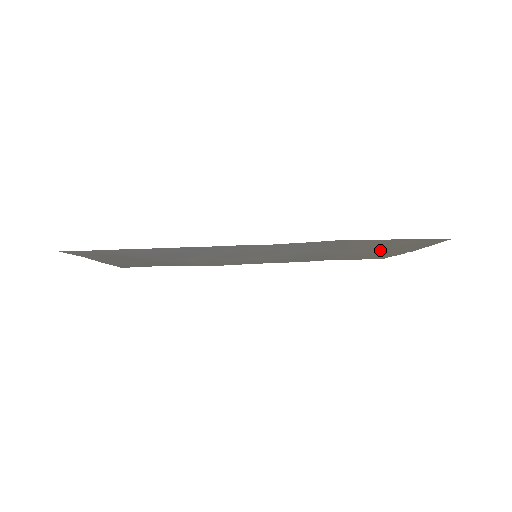
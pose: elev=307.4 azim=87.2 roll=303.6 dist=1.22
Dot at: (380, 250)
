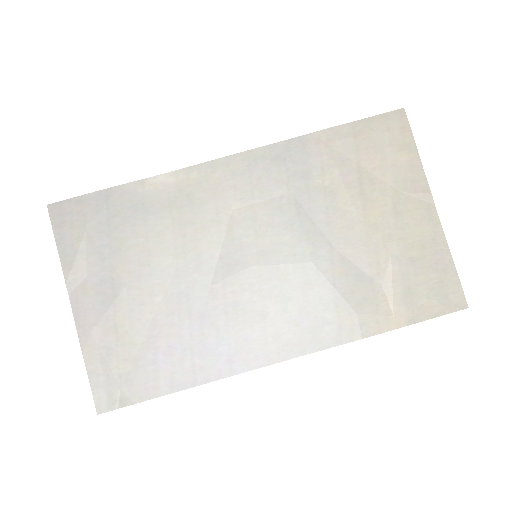
Dot at: (399, 234)
